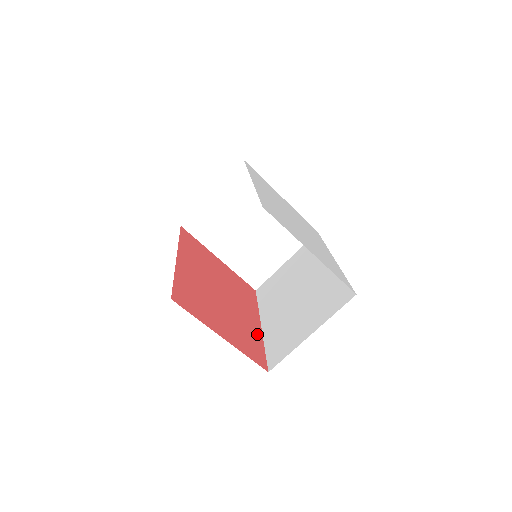
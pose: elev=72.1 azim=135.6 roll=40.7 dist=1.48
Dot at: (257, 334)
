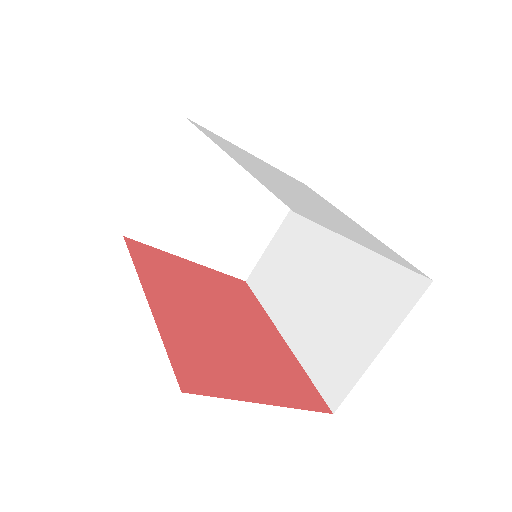
Dot at: (288, 356)
